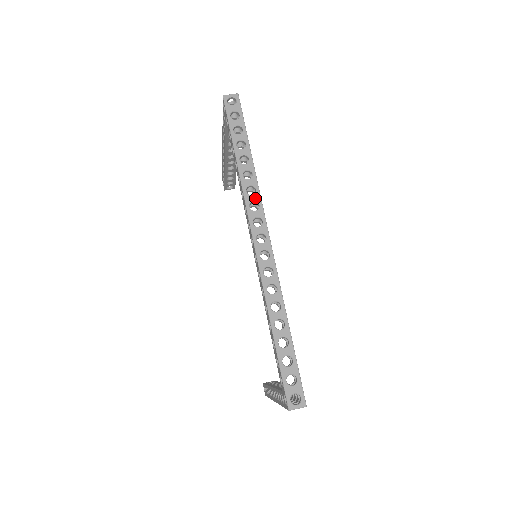
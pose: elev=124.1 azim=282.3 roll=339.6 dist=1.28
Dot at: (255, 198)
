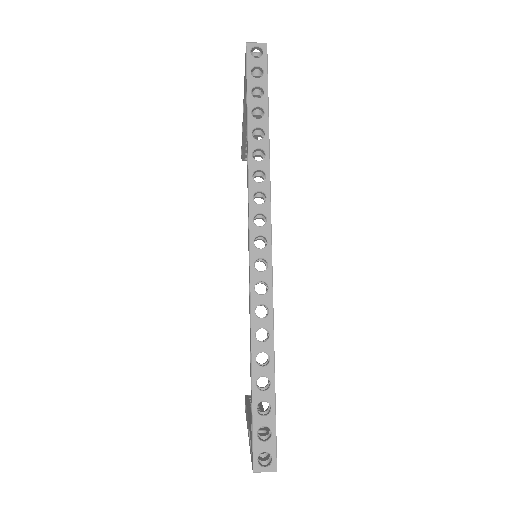
Dot at: (262, 187)
